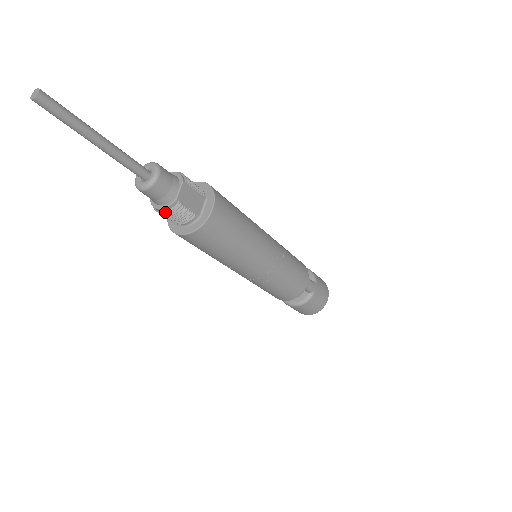
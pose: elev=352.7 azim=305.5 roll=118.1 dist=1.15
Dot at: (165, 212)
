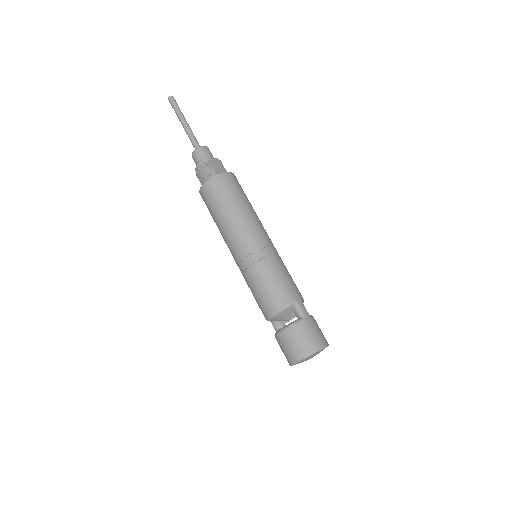
Dot at: (199, 166)
